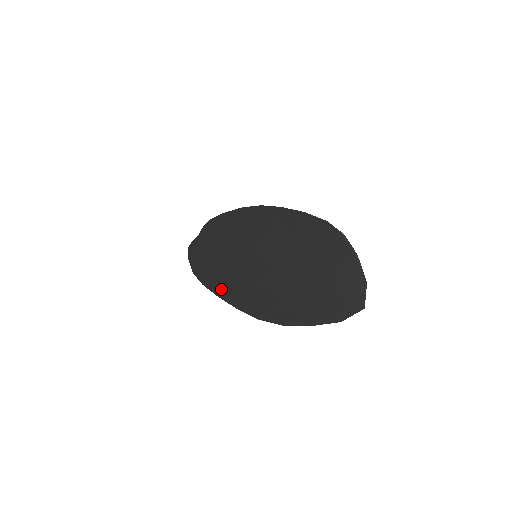
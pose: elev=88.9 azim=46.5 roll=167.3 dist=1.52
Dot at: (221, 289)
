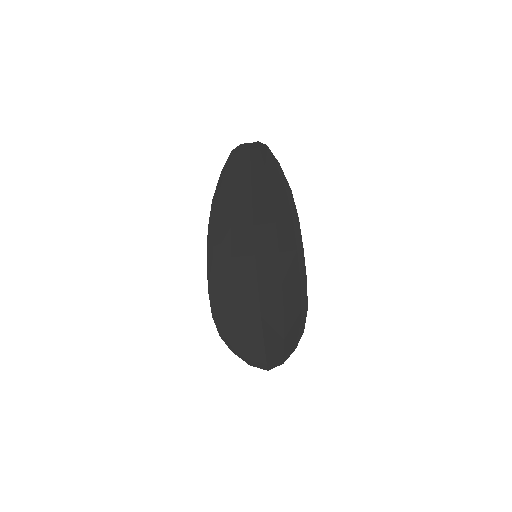
Dot at: (213, 258)
